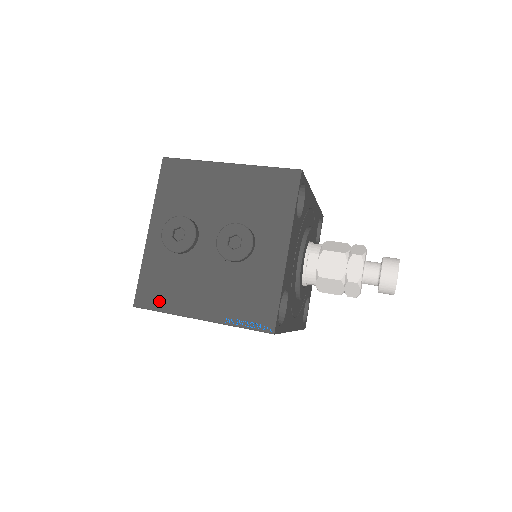
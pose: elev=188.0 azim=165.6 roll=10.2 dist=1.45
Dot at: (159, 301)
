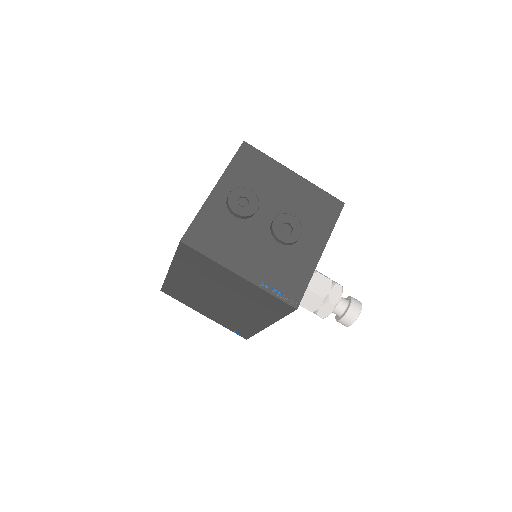
Dot at: (207, 246)
